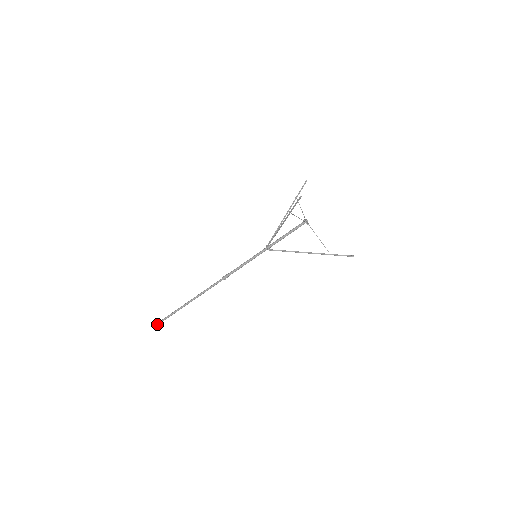
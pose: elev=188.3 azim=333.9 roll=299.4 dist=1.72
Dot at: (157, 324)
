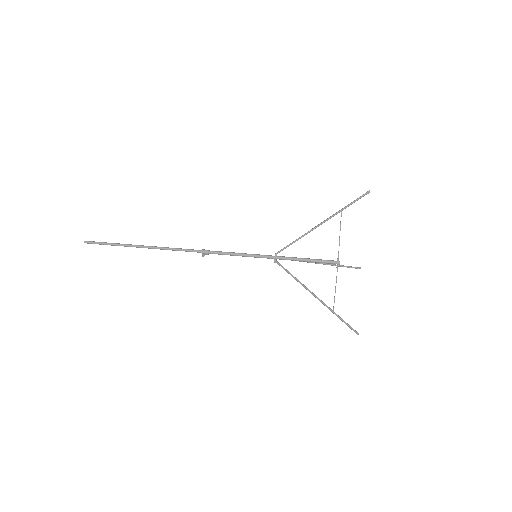
Dot at: (92, 241)
